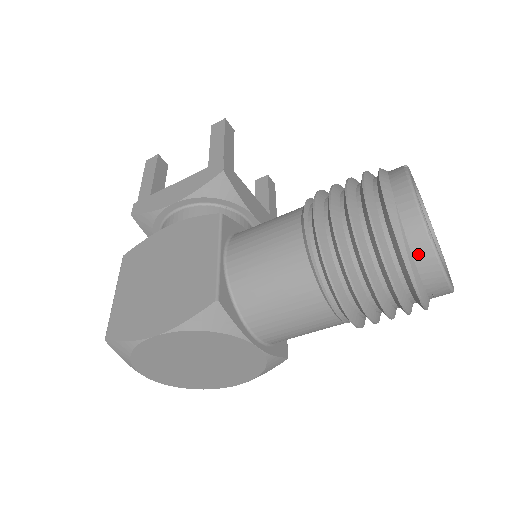
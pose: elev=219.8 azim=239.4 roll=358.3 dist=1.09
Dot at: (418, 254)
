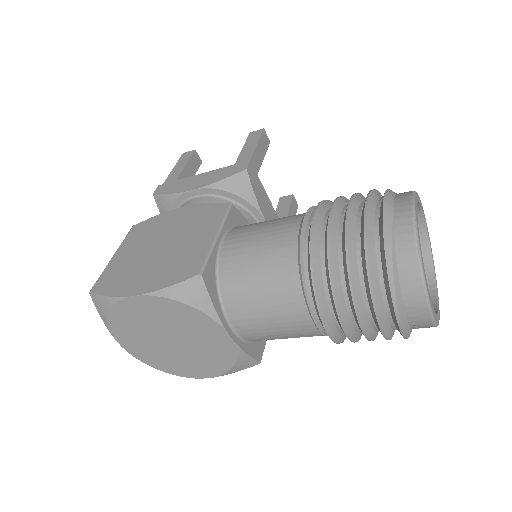
Dot at: (404, 271)
